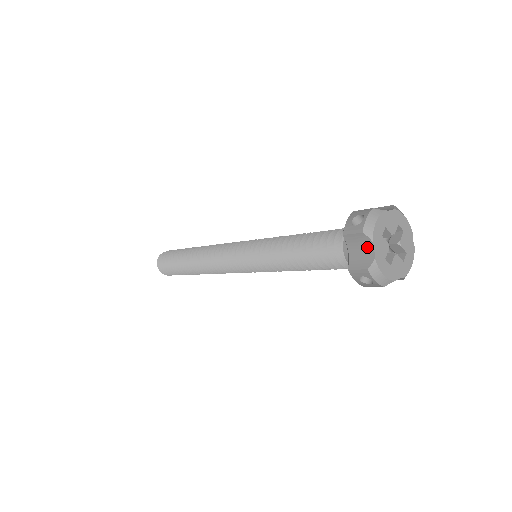
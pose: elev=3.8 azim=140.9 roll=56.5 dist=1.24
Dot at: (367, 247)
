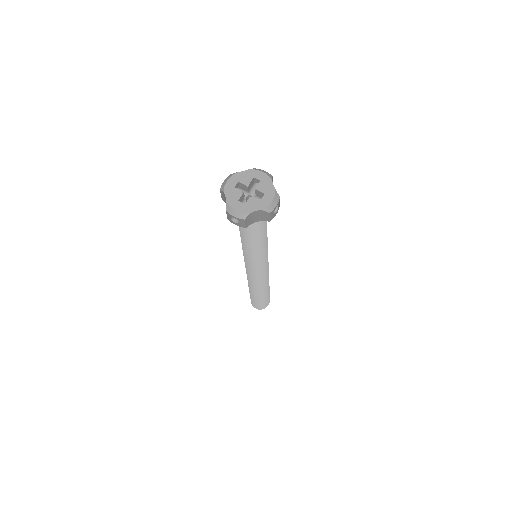
Dot at: (225, 198)
